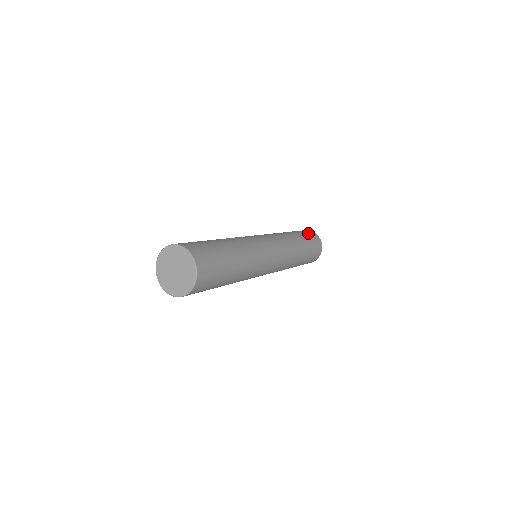
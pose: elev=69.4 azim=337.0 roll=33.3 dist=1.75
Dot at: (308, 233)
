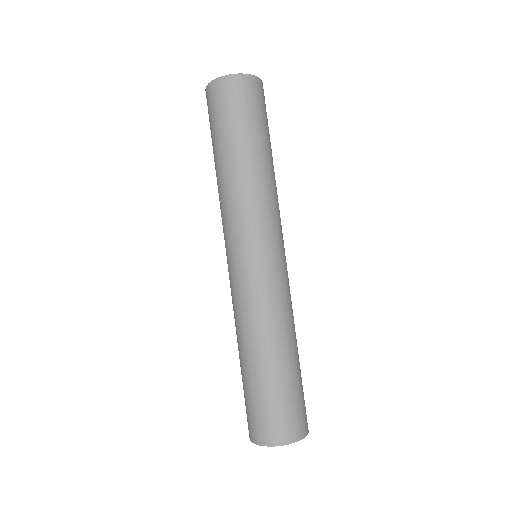
Dot at: occluded
